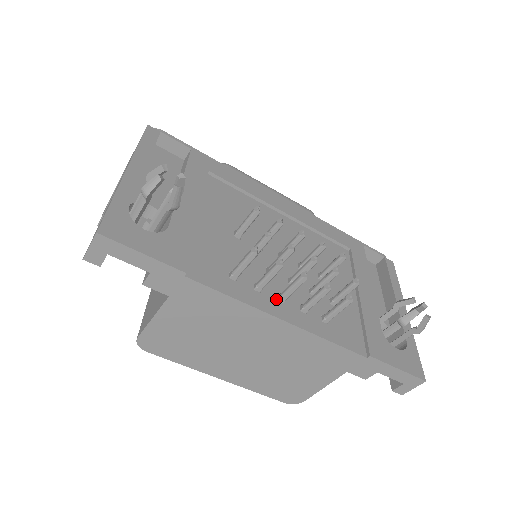
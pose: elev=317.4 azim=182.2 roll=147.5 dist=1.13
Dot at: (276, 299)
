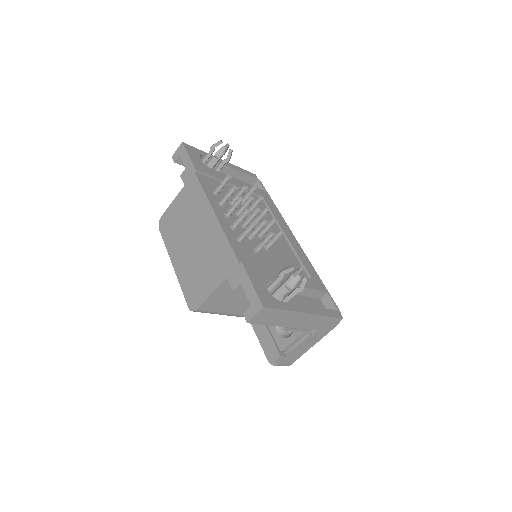
Dot at: (224, 213)
